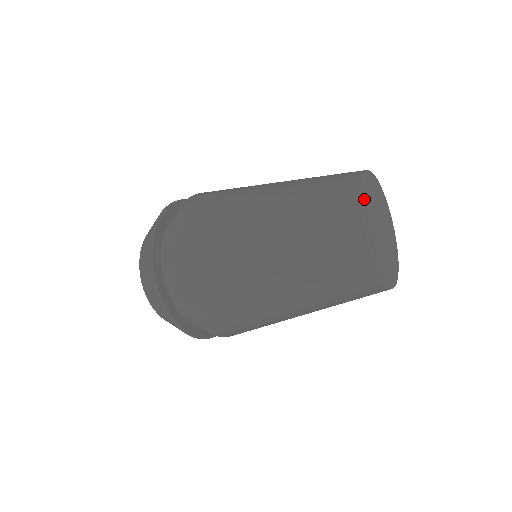
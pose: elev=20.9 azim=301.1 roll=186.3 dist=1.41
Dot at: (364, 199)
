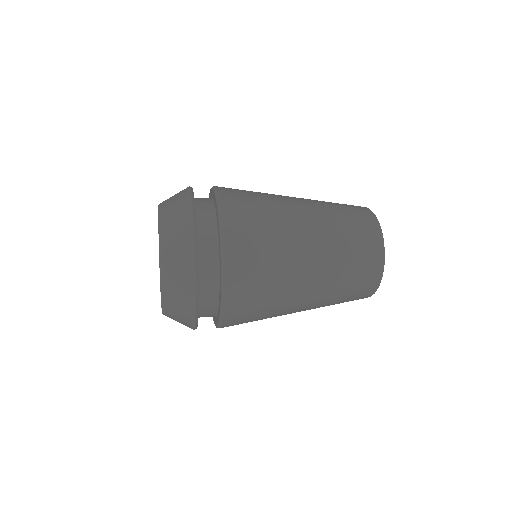
Dot at: occluded
